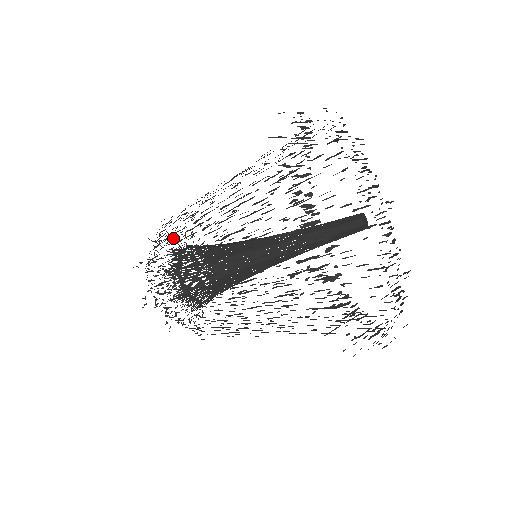
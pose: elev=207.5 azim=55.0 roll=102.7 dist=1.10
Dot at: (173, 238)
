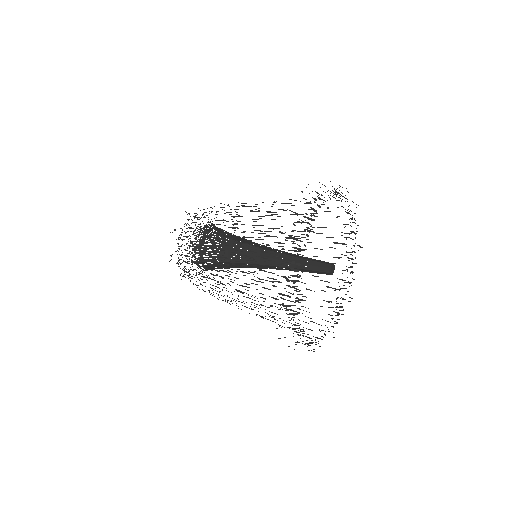
Dot at: occluded
